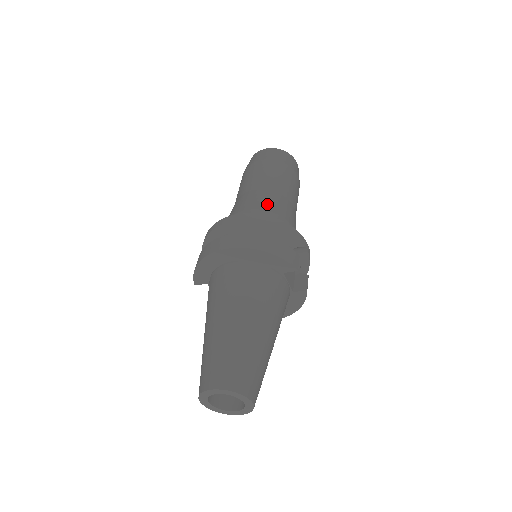
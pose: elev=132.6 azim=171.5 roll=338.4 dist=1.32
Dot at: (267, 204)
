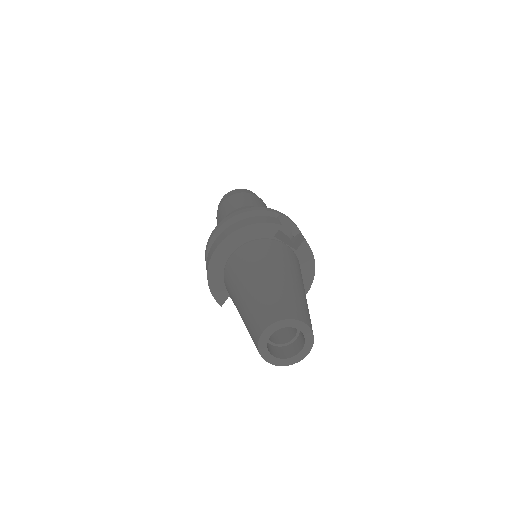
Dot at: occluded
